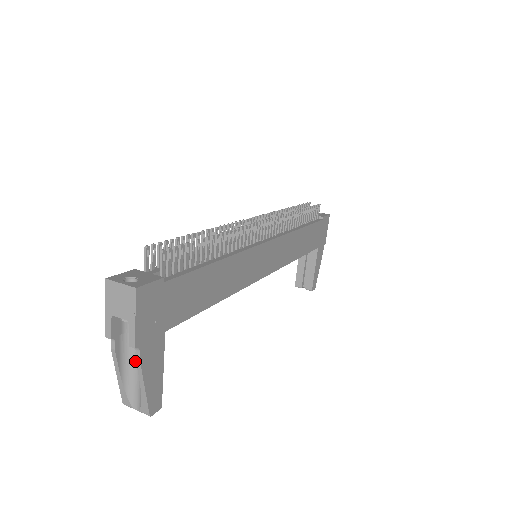
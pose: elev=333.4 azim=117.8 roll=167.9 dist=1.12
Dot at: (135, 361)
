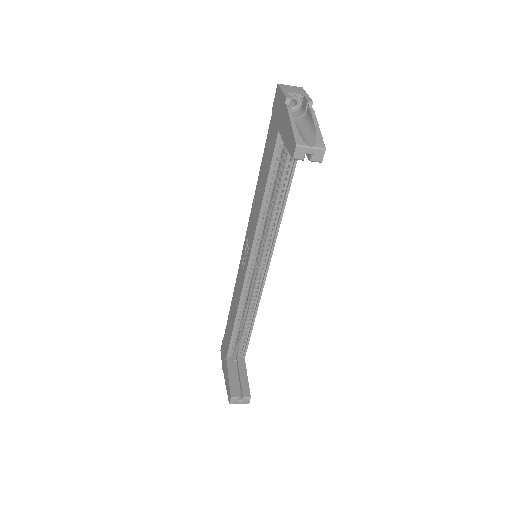
Dot at: (298, 128)
